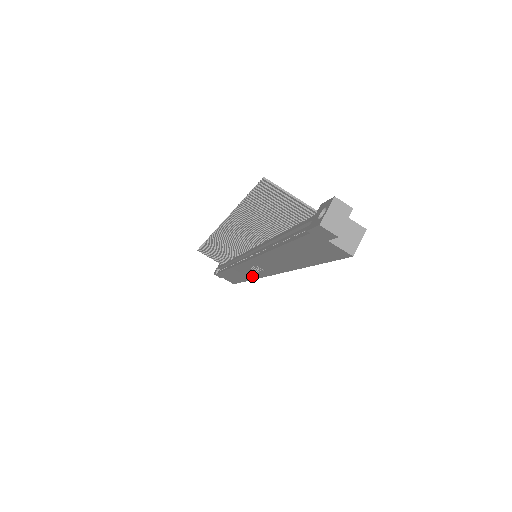
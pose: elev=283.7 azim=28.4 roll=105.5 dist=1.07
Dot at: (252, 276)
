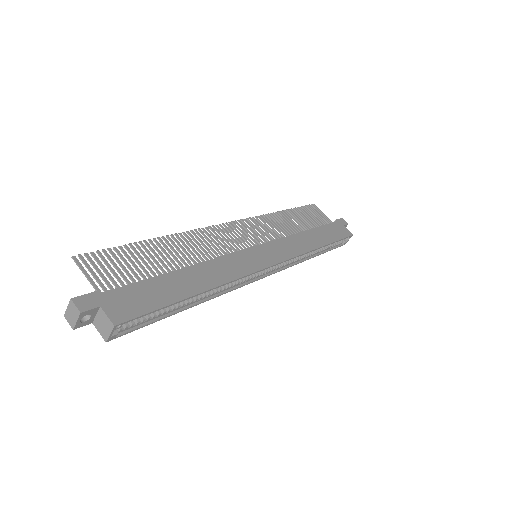
Dot at: occluded
